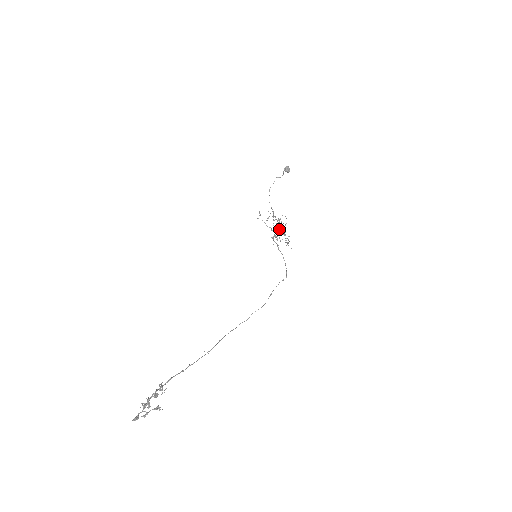
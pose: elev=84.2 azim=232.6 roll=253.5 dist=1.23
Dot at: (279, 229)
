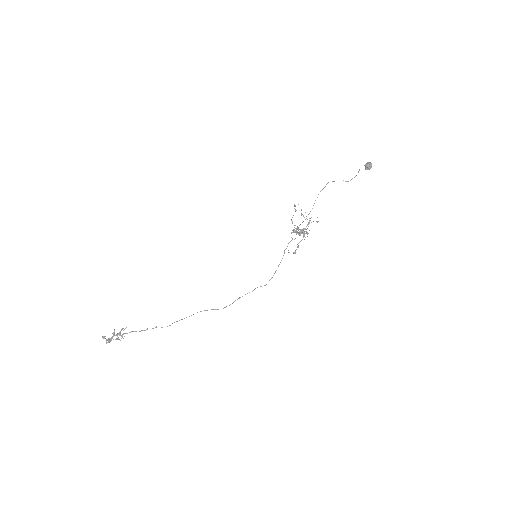
Dot at: (302, 231)
